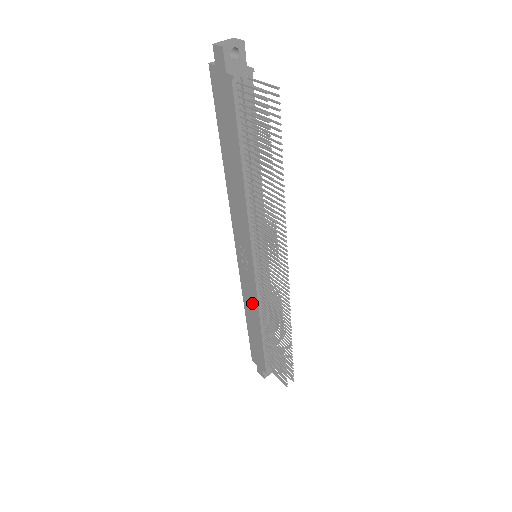
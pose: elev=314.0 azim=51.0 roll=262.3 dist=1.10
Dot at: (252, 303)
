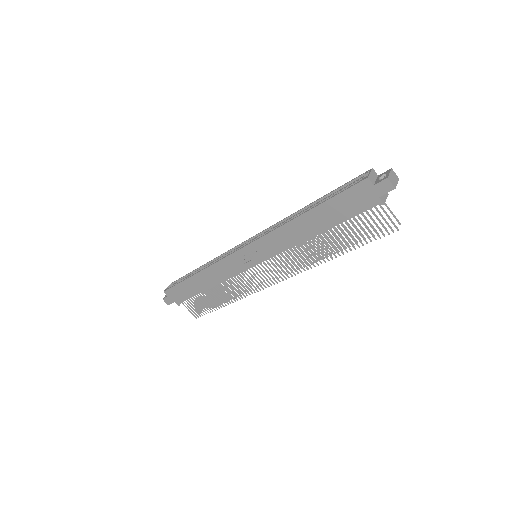
Dot at: (220, 275)
